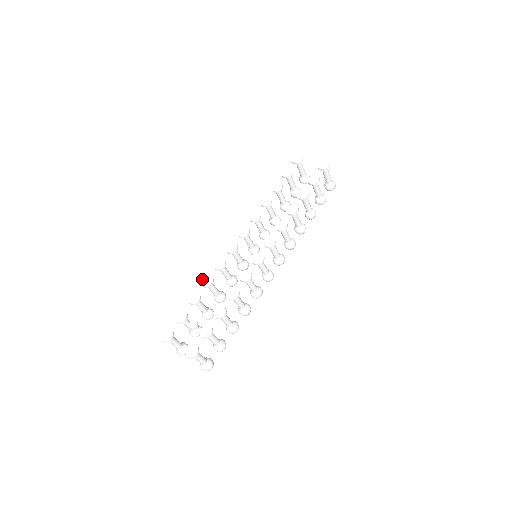
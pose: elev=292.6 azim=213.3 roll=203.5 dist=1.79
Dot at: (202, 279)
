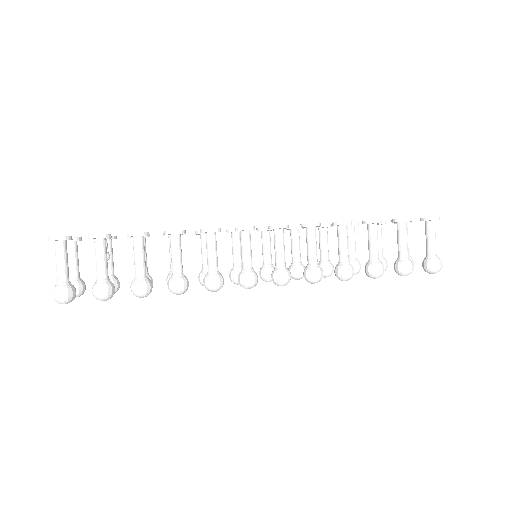
Dot at: occluded
